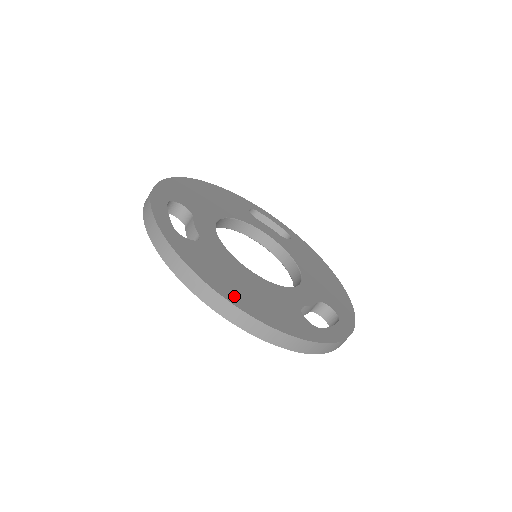
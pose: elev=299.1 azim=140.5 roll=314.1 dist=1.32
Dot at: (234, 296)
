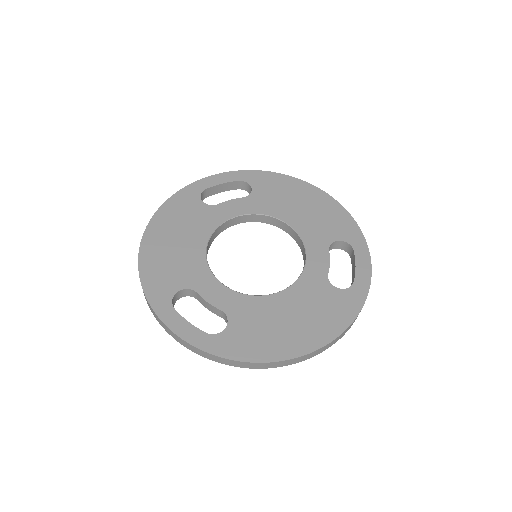
Dot at: (296, 345)
